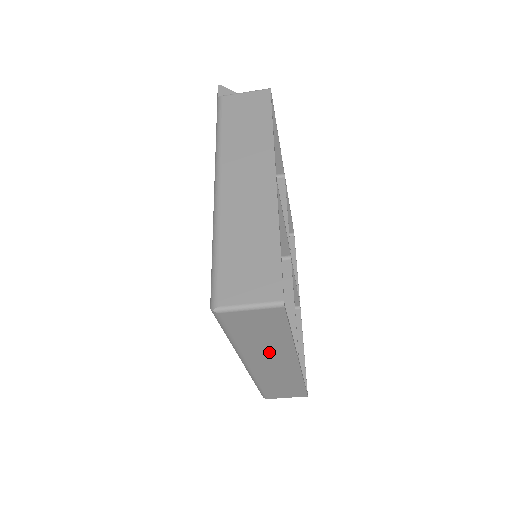
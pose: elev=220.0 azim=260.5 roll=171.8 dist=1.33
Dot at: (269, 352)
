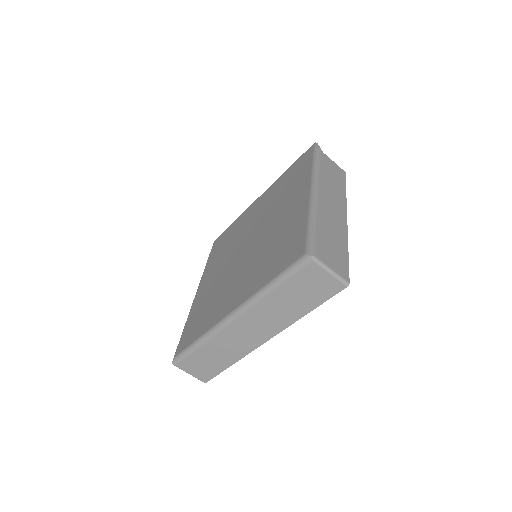
Dot at: (271, 317)
